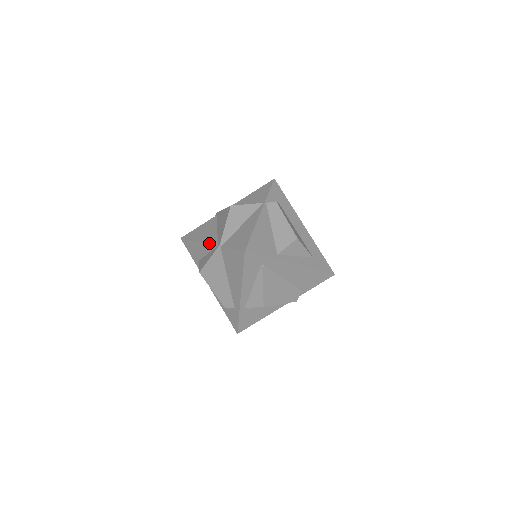
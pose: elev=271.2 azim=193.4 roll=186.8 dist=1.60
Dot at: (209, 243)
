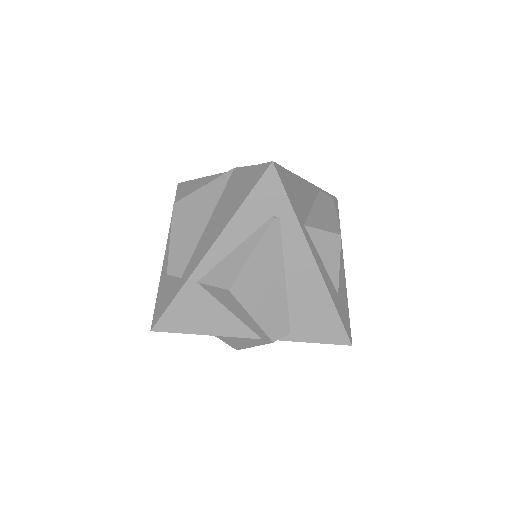
Dot at: occluded
